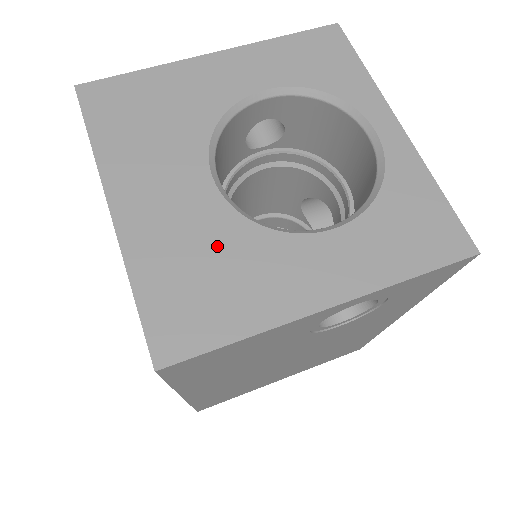
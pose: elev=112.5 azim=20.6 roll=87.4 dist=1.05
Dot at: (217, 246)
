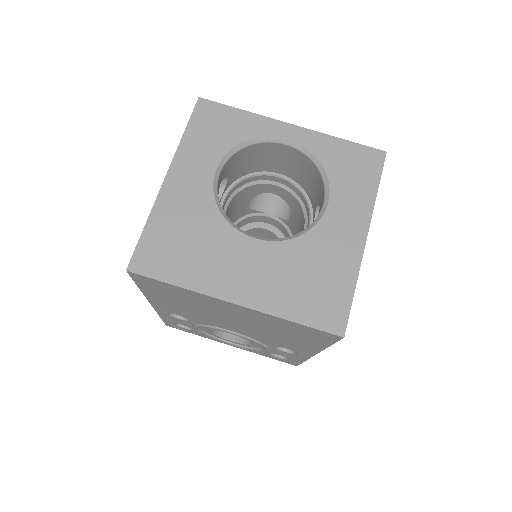
Dot at: (298, 264)
